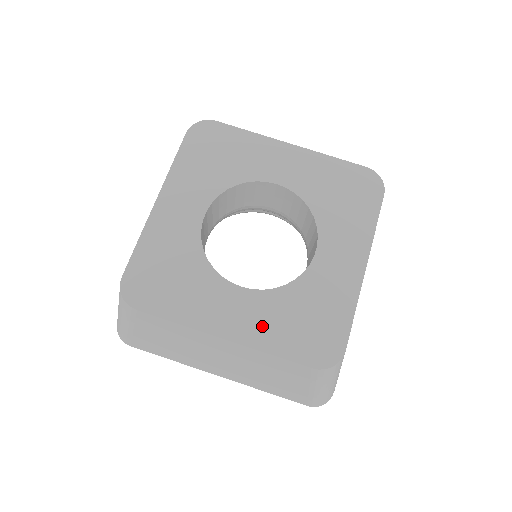
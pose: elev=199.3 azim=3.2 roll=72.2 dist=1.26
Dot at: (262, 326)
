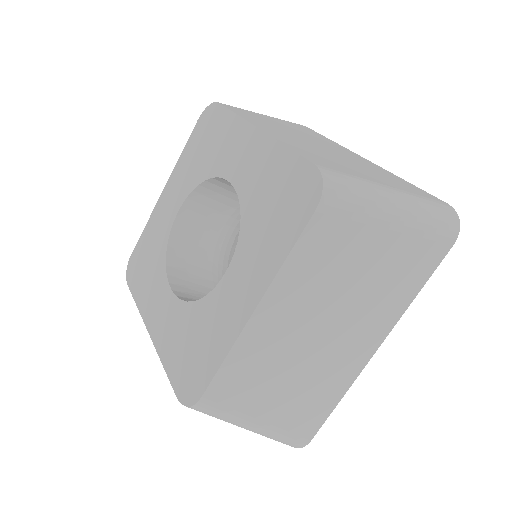
Dot at: (168, 335)
